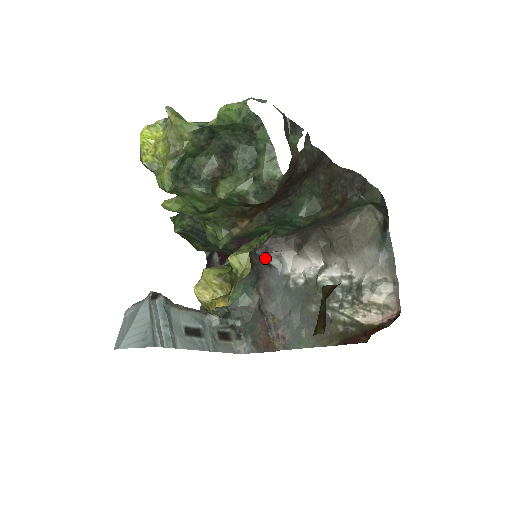
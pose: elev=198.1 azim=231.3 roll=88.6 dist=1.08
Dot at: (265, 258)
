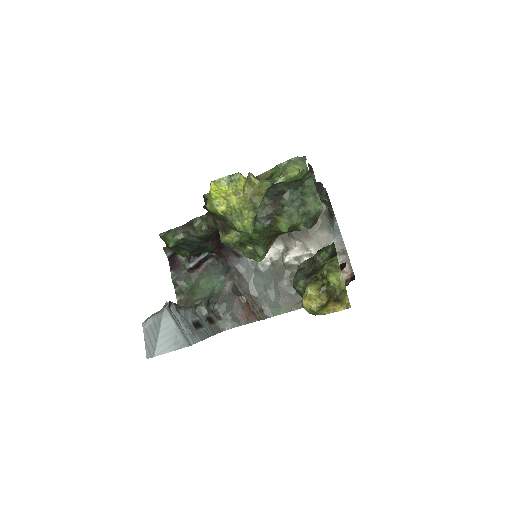
Dot at: (235, 251)
